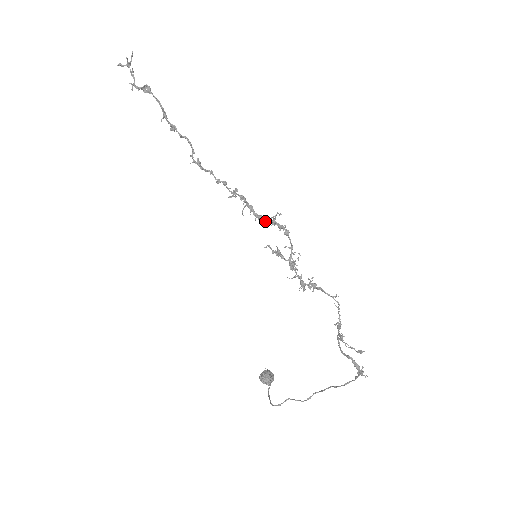
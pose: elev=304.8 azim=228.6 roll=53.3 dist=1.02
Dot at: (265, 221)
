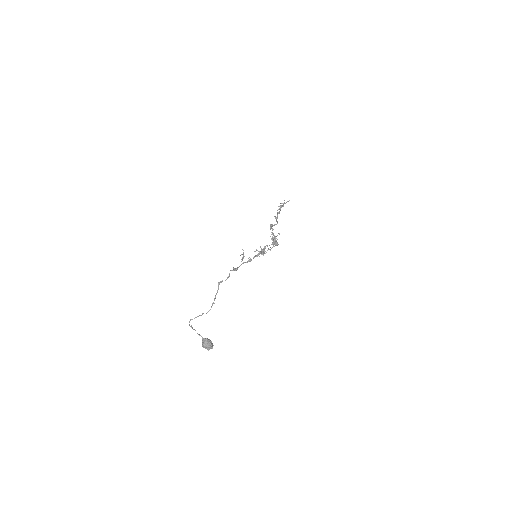
Dot at: occluded
